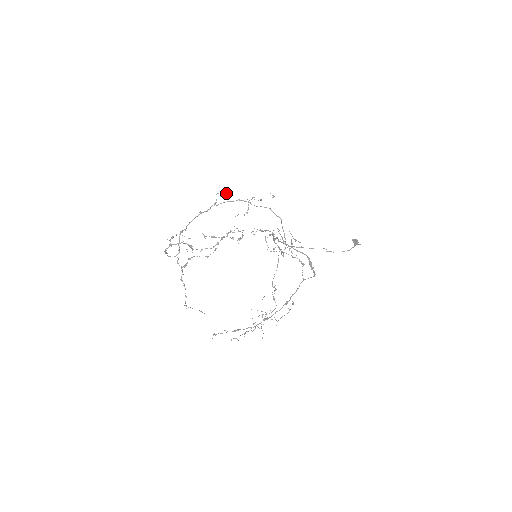
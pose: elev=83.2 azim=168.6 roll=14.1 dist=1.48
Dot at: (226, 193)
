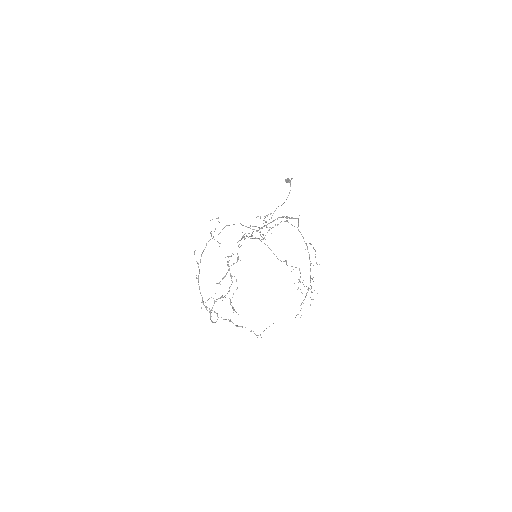
Dot at: (195, 250)
